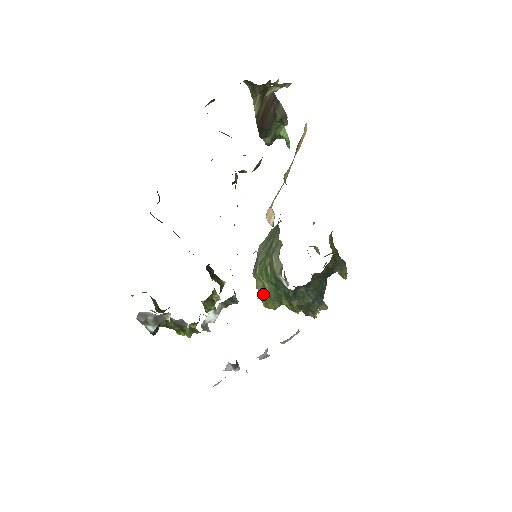
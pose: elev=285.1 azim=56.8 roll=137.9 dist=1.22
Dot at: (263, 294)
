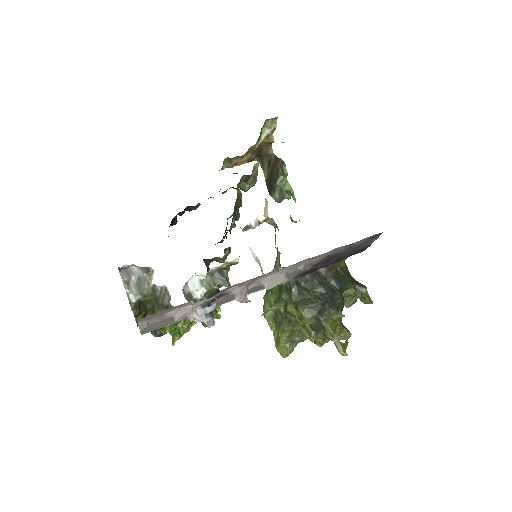
Dot at: (273, 326)
